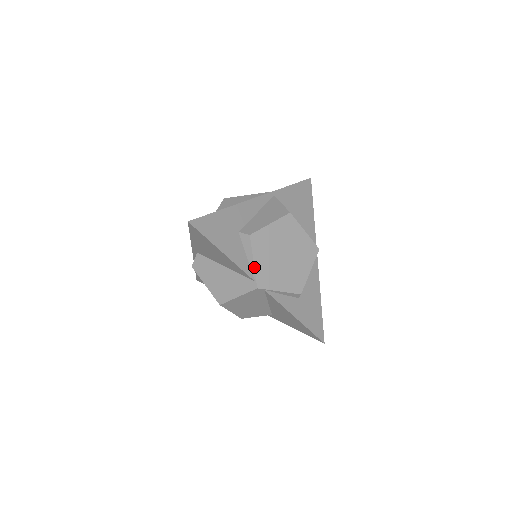
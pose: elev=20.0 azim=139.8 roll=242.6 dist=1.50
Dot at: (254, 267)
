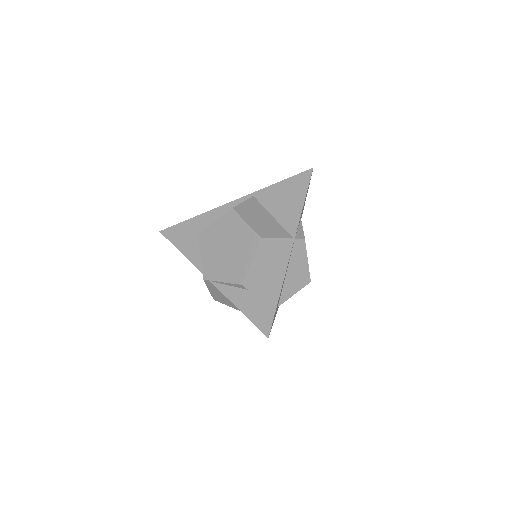
Dot at: (201, 261)
